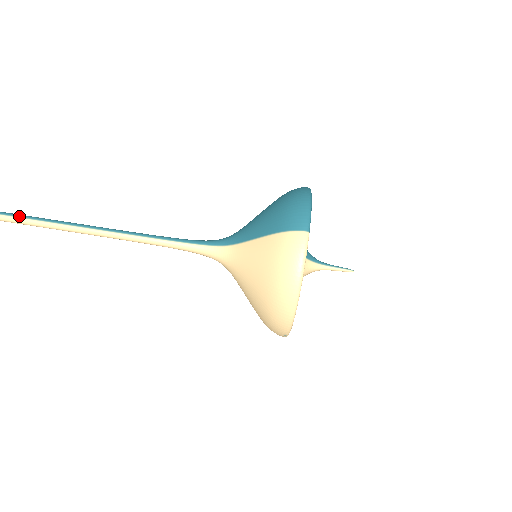
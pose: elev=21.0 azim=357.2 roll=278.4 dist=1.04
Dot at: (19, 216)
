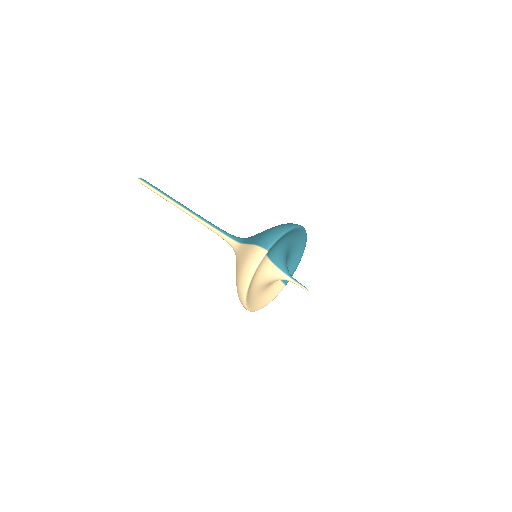
Dot at: (150, 185)
